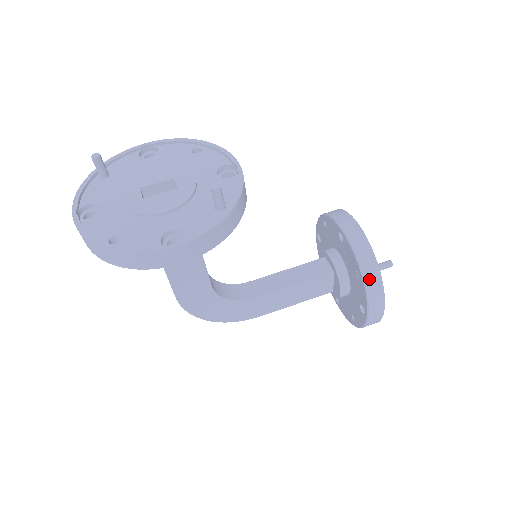
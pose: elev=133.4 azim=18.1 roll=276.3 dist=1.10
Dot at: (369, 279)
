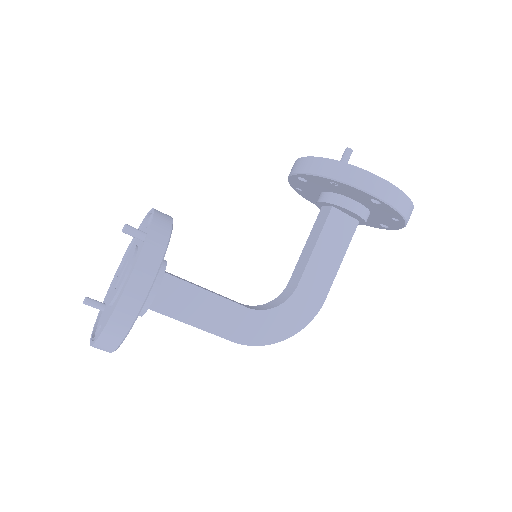
Dot at: (340, 175)
